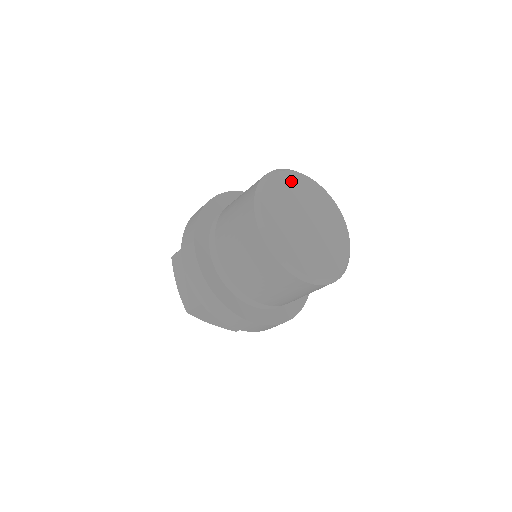
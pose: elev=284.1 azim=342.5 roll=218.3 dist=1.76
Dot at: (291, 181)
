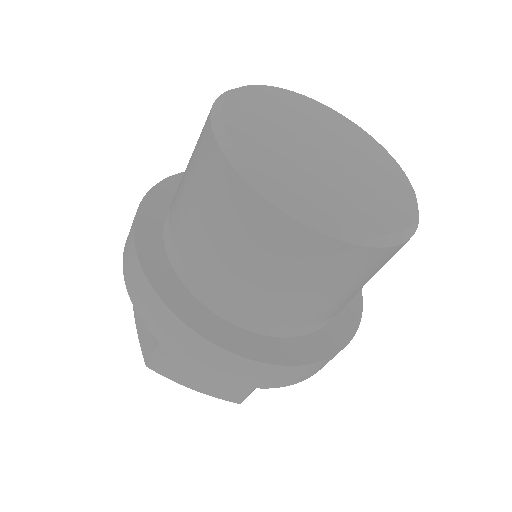
Dot at: (290, 100)
